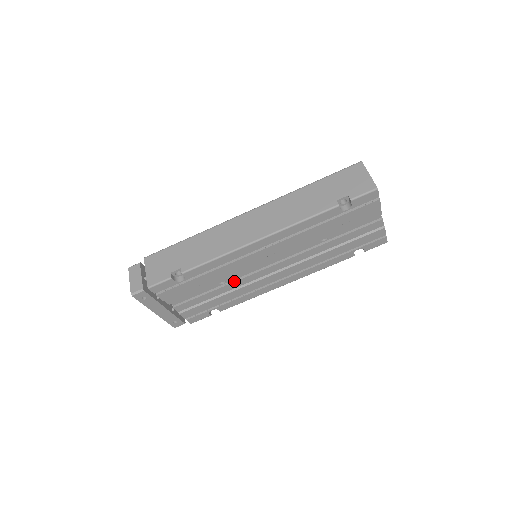
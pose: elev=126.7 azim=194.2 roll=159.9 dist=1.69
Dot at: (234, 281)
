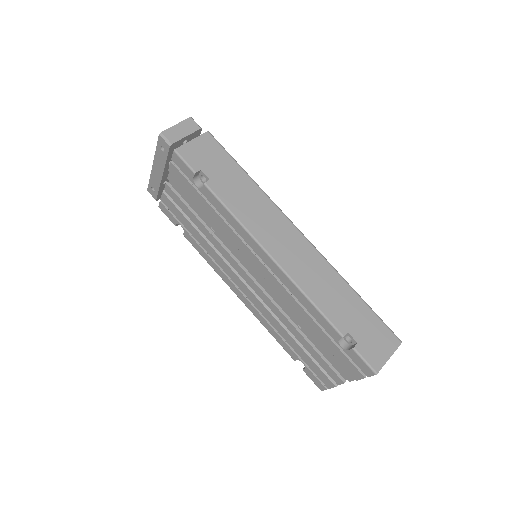
Dot at: (220, 242)
